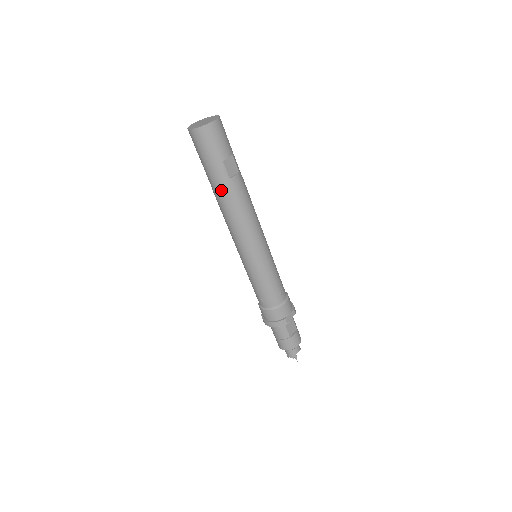
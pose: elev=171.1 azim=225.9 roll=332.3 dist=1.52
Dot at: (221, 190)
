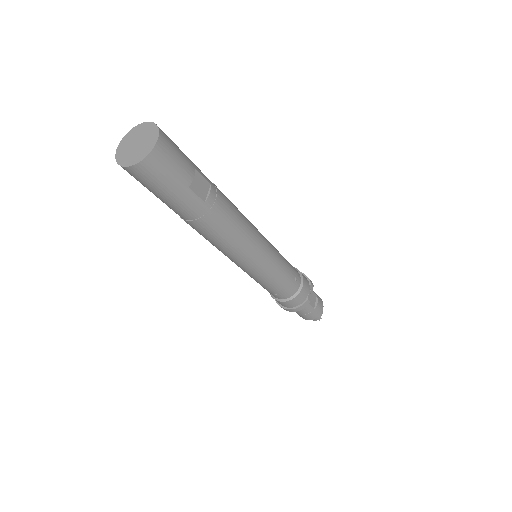
Dot at: (198, 220)
